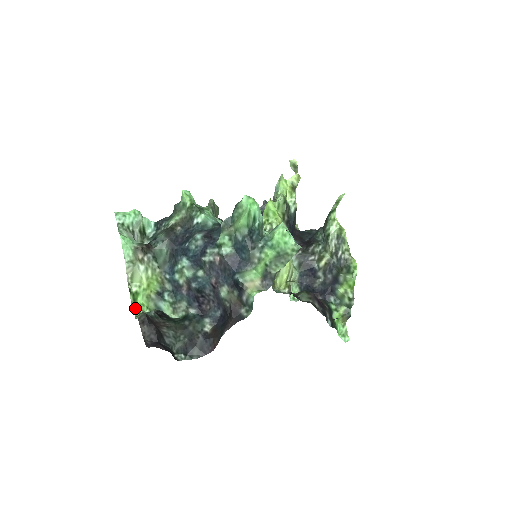
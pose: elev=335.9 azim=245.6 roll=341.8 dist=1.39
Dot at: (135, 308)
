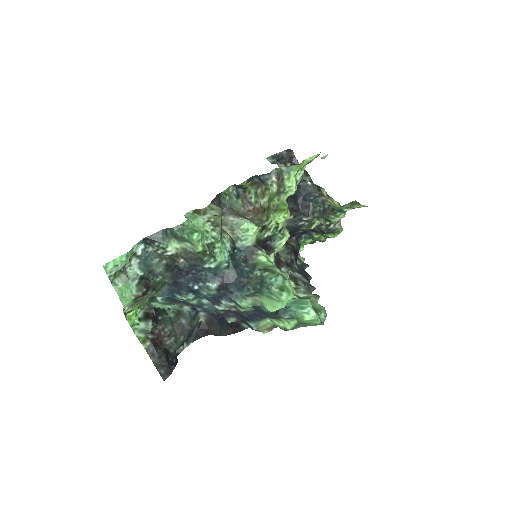
Dot at: (131, 323)
